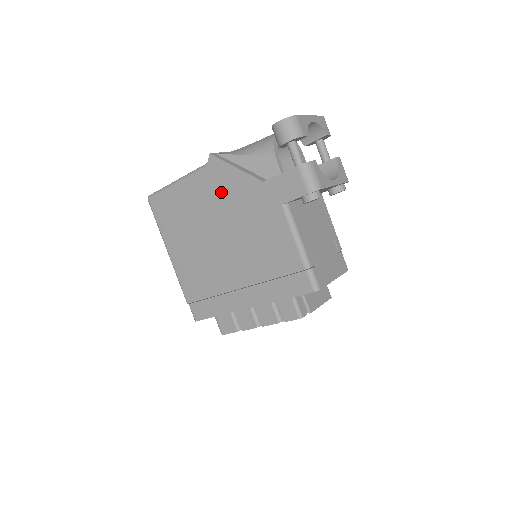
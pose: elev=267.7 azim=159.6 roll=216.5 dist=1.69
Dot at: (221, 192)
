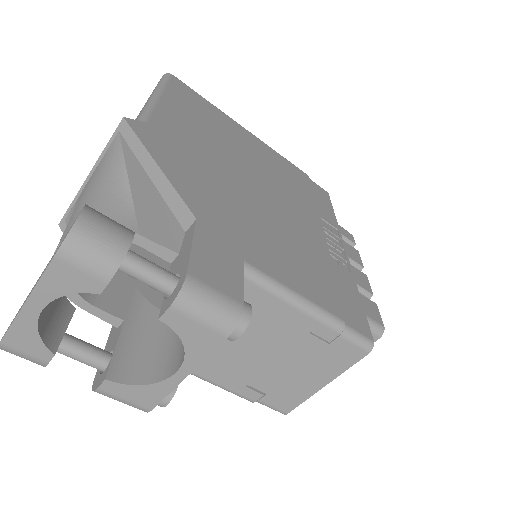
Dot at: occluded
